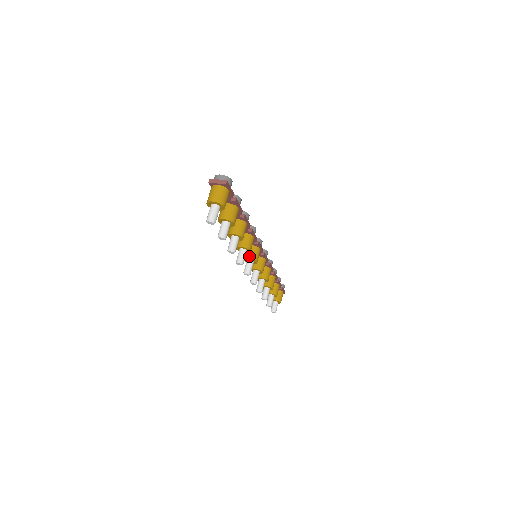
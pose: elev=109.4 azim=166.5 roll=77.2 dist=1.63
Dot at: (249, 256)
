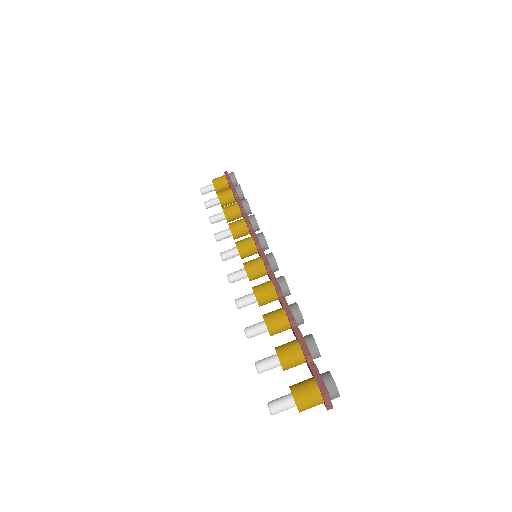
Dot at: (252, 277)
